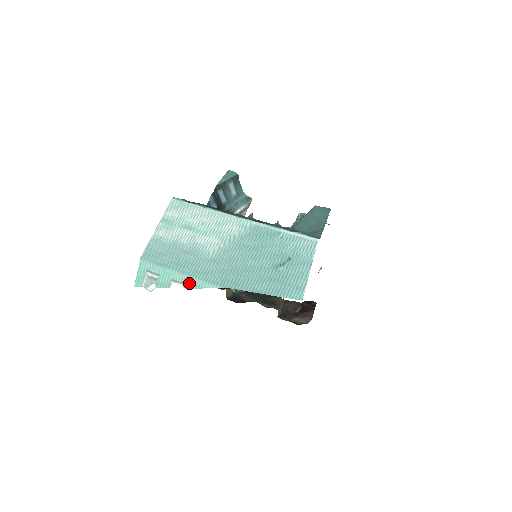
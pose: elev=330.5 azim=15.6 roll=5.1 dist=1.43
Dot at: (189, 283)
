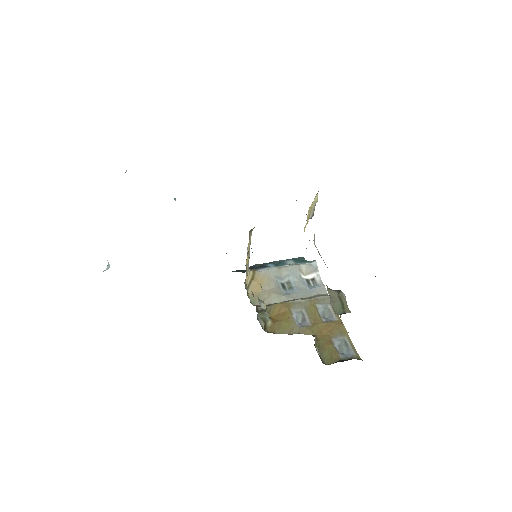
Dot at: occluded
